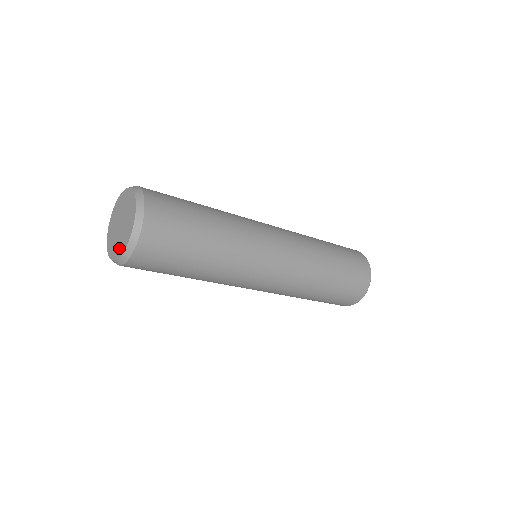
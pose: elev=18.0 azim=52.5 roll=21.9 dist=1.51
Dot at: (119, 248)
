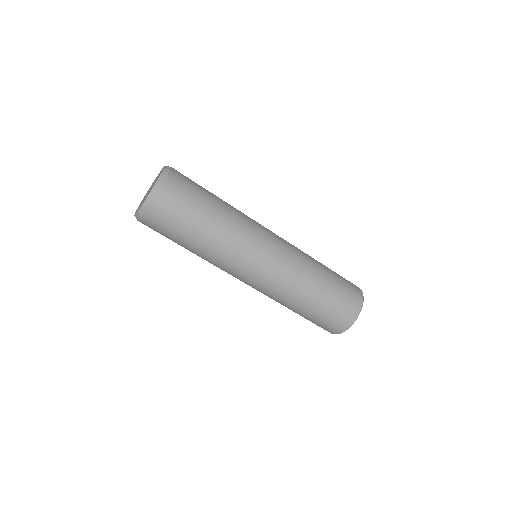
Dot at: occluded
